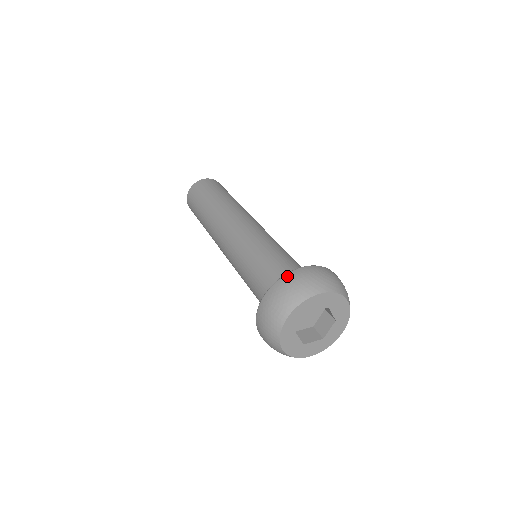
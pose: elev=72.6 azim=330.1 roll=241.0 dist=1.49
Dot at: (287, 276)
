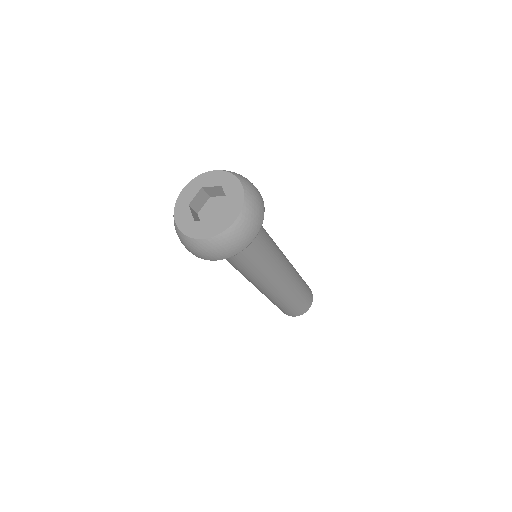
Dot at: occluded
